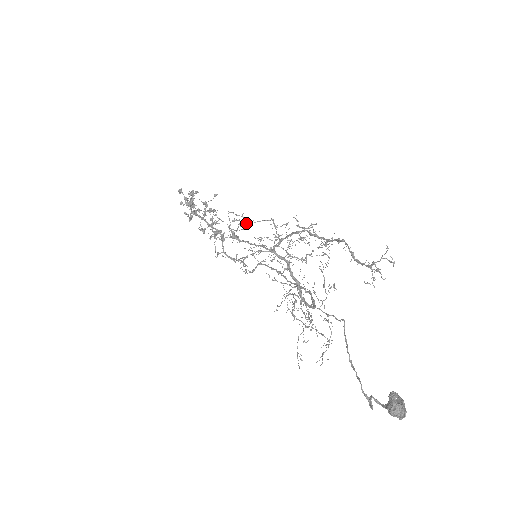
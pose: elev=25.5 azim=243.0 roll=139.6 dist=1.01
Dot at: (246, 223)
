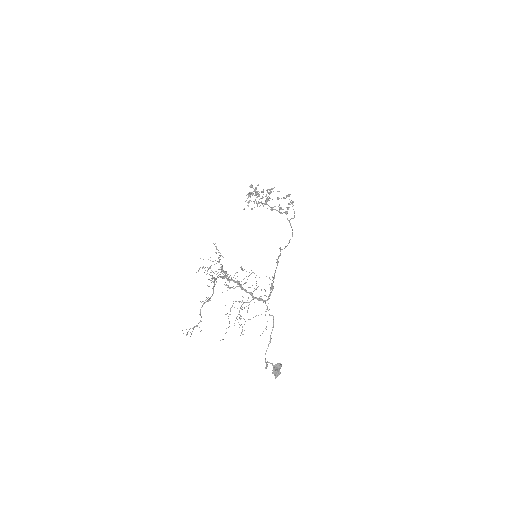
Dot at: occluded
